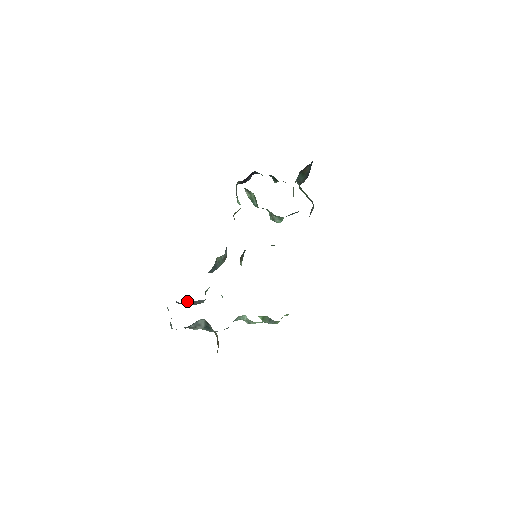
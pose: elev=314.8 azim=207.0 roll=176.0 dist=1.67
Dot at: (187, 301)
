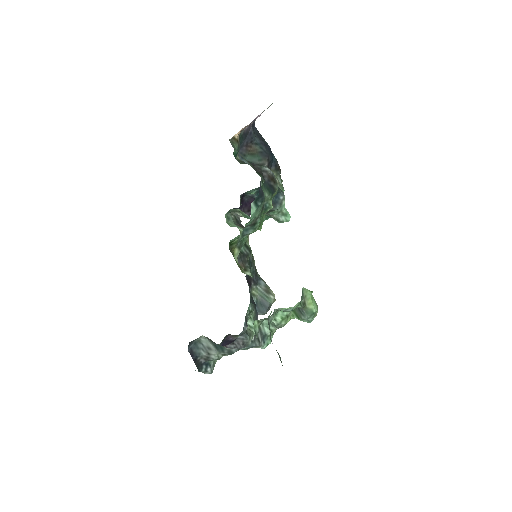
Dot at: occluded
